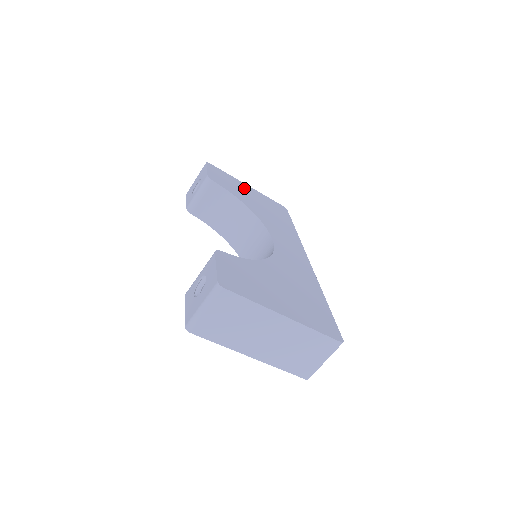
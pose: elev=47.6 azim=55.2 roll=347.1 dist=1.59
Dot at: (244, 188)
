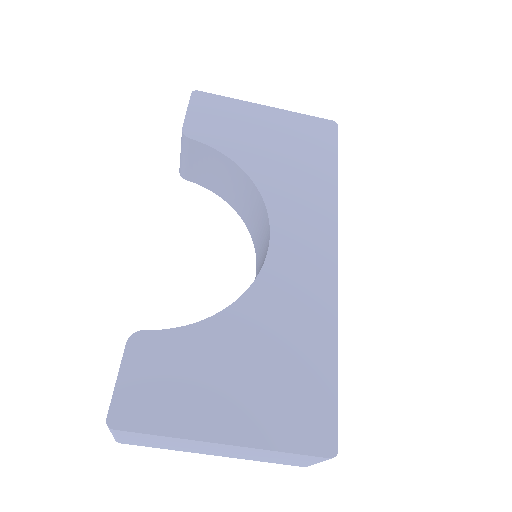
Dot at: (254, 119)
